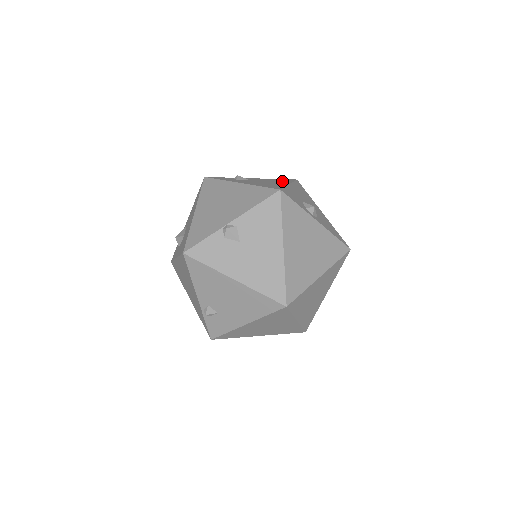
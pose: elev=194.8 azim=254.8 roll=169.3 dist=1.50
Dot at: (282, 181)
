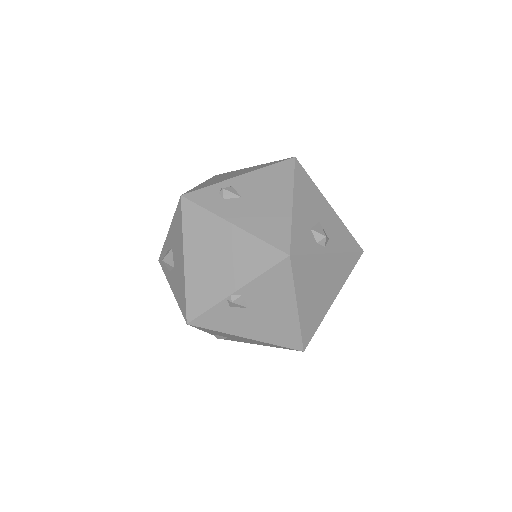
Dot at: (280, 184)
